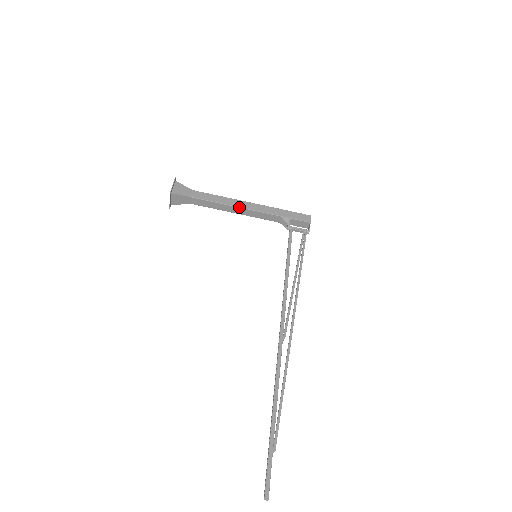
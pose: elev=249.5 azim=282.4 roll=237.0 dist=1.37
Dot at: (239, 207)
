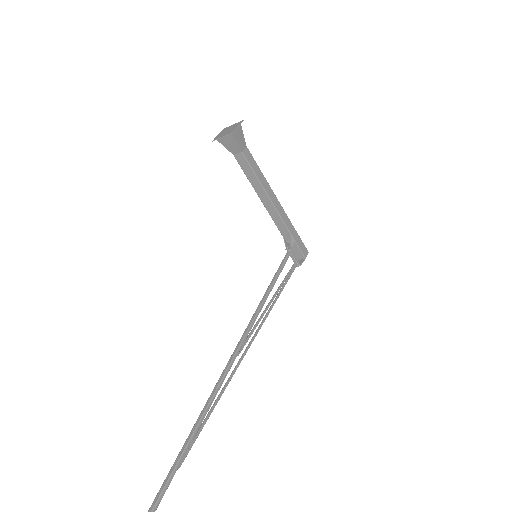
Dot at: (269, 197)
